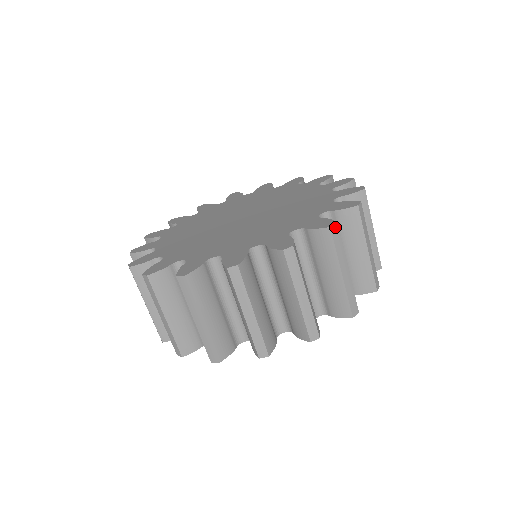
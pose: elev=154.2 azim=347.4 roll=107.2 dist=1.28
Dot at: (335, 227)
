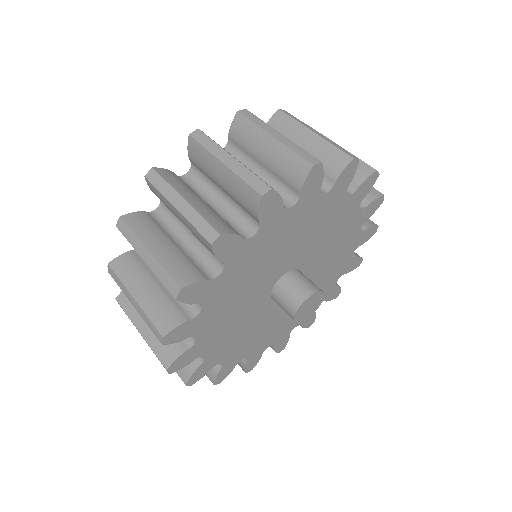
Dot at: (244, 111)
